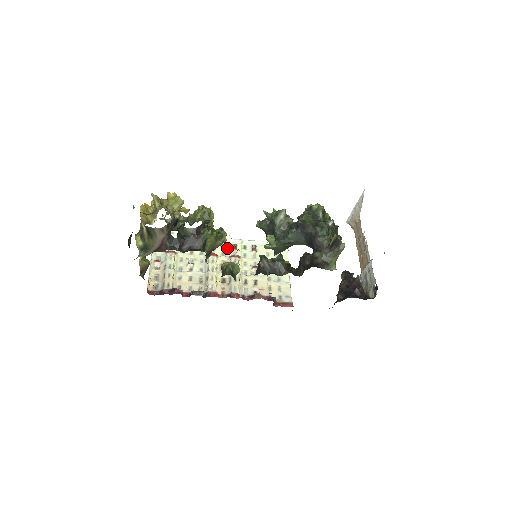
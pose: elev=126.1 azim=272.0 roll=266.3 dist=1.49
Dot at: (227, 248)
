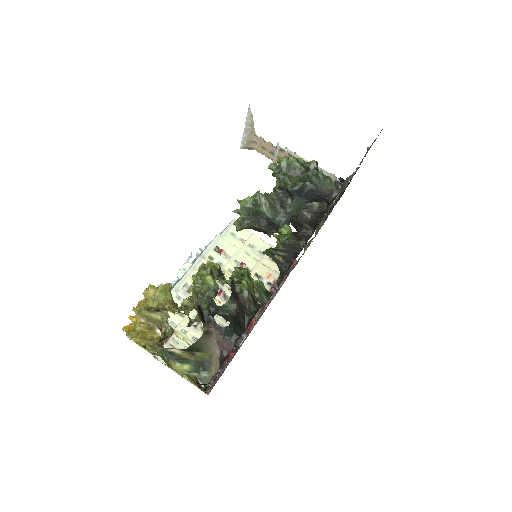
Dot at: occluded
